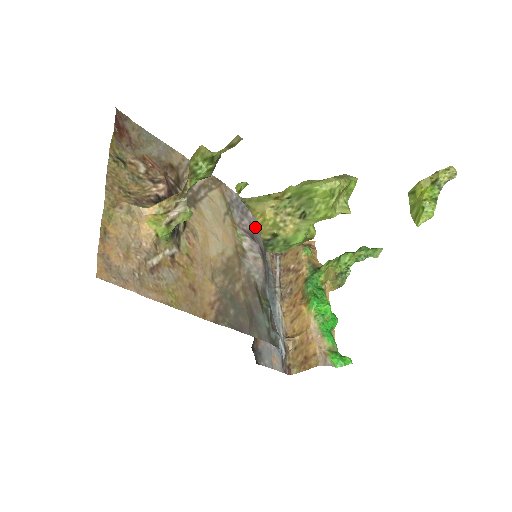
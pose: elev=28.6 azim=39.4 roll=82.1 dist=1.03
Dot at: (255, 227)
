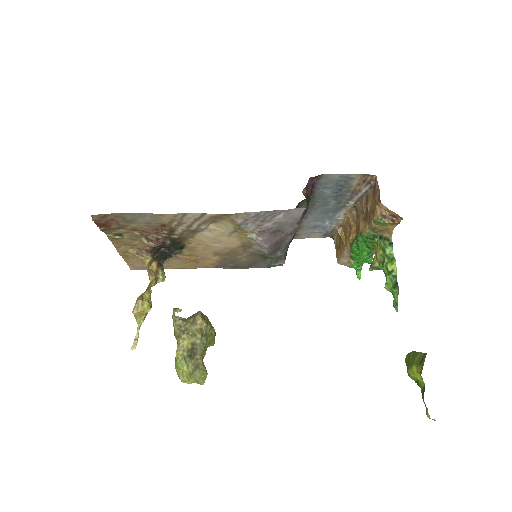
Dot at: (284, 222)
